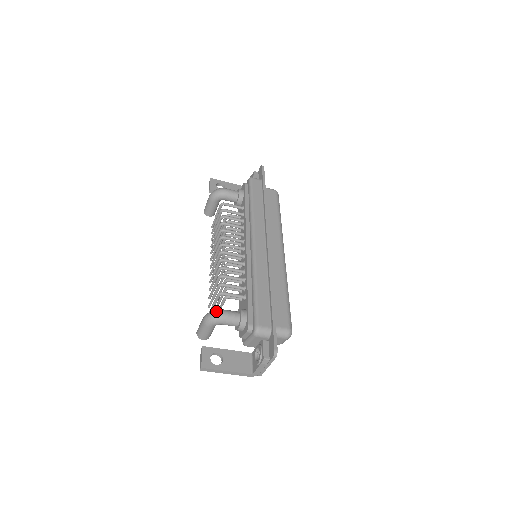
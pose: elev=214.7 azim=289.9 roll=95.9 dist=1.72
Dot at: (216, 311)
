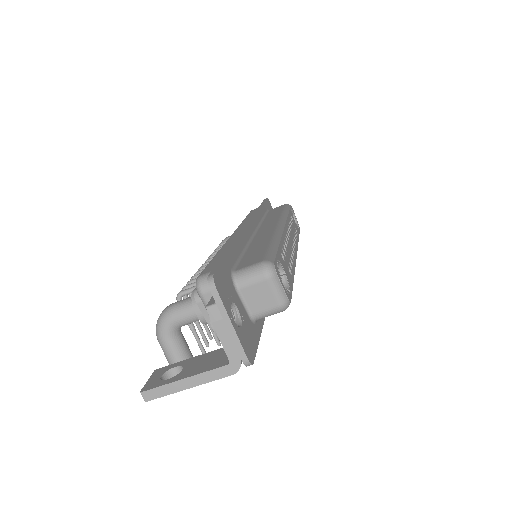
Dot at: (163, 311)
